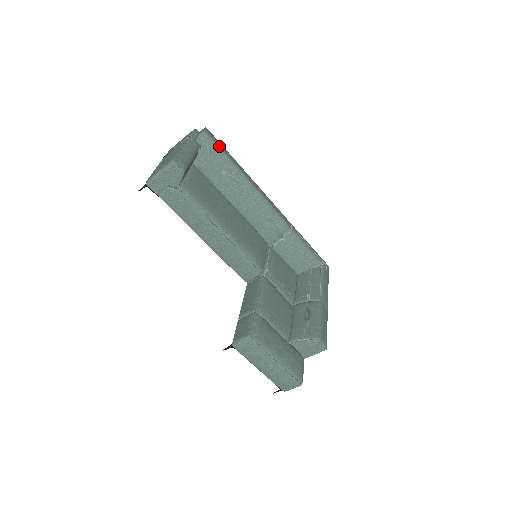
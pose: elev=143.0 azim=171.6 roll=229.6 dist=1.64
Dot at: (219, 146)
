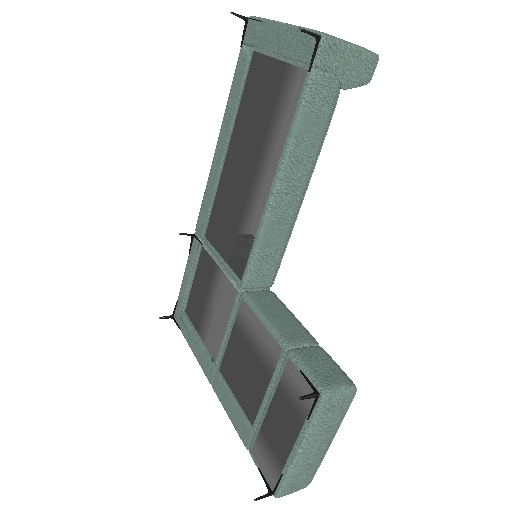
Dot at: occluded
